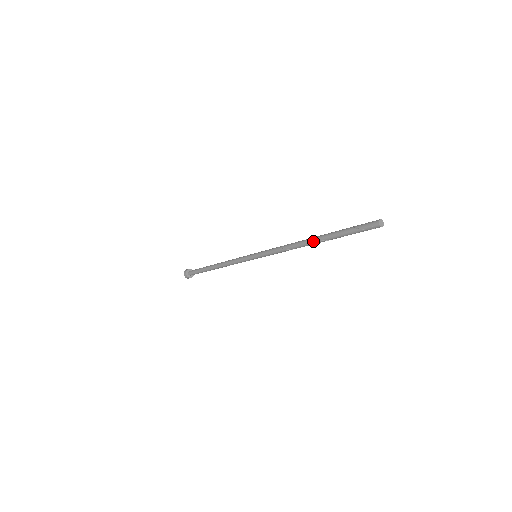
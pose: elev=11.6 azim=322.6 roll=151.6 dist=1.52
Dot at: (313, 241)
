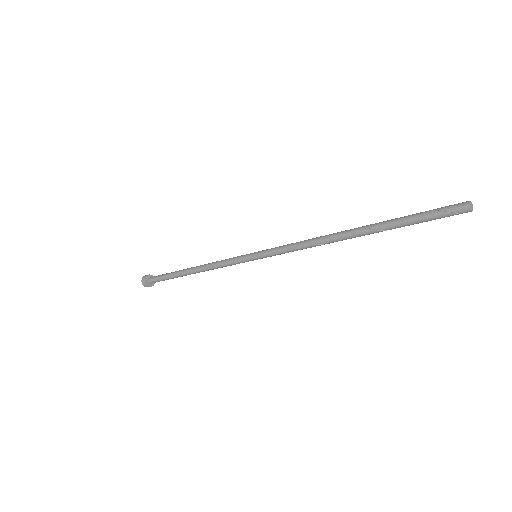
Dot at: (353, 229)
